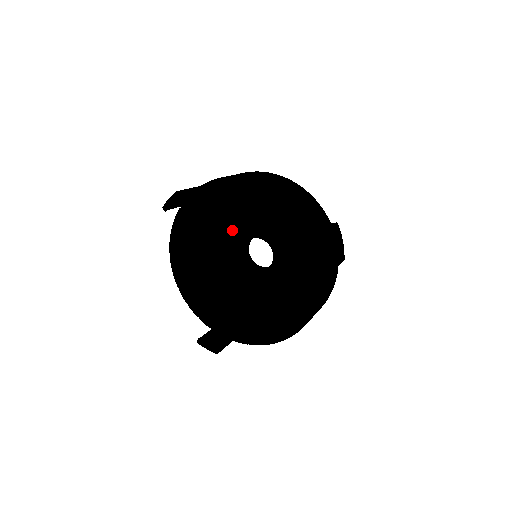
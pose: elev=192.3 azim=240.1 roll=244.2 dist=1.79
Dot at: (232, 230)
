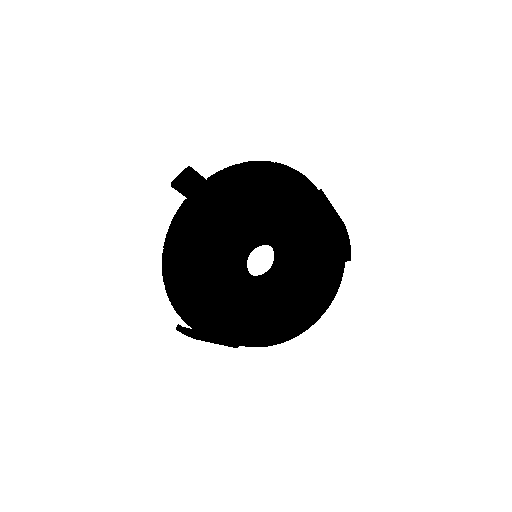
Dot at: (232, 241)
